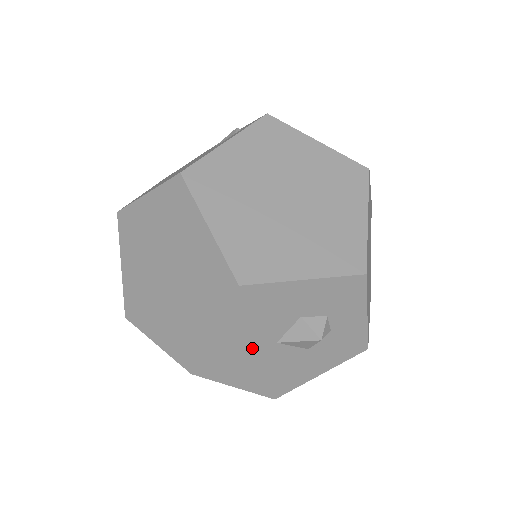
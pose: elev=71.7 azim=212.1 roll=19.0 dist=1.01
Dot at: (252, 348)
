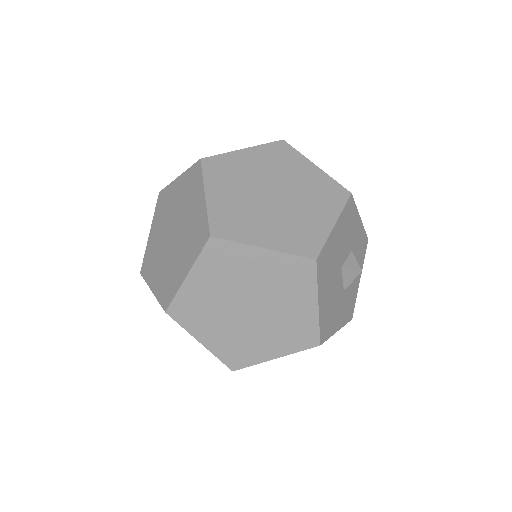
Dot at: (336, 261)
